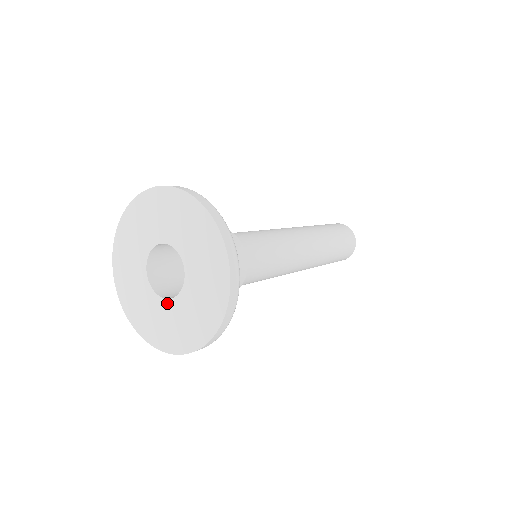
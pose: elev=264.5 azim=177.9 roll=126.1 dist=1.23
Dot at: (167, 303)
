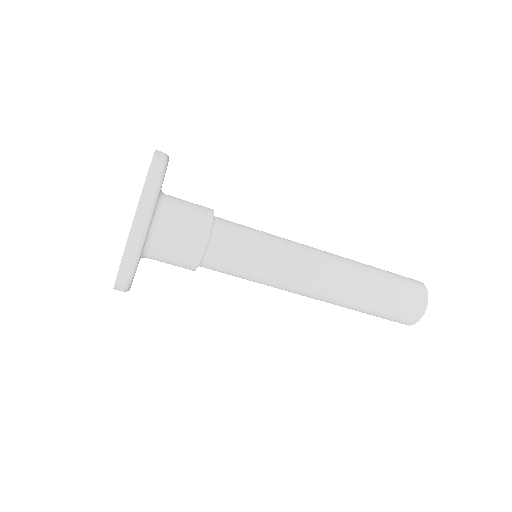
Dot at: occluded
